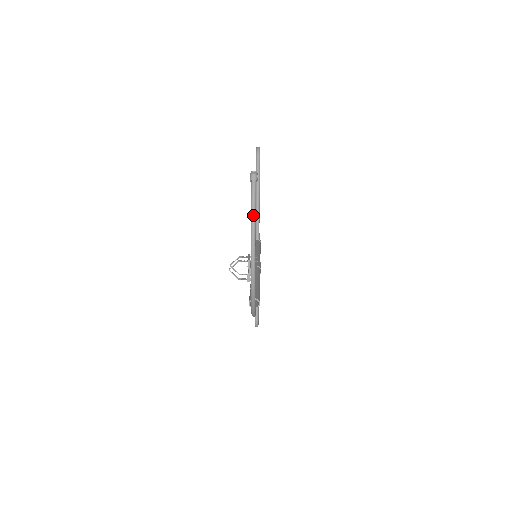
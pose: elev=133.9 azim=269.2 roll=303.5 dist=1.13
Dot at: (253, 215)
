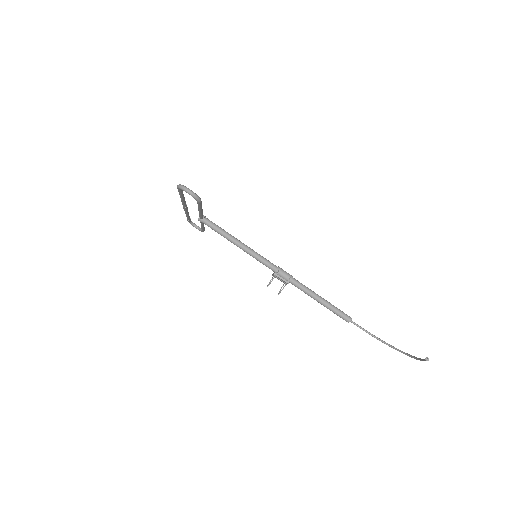
Dot at: occluded
